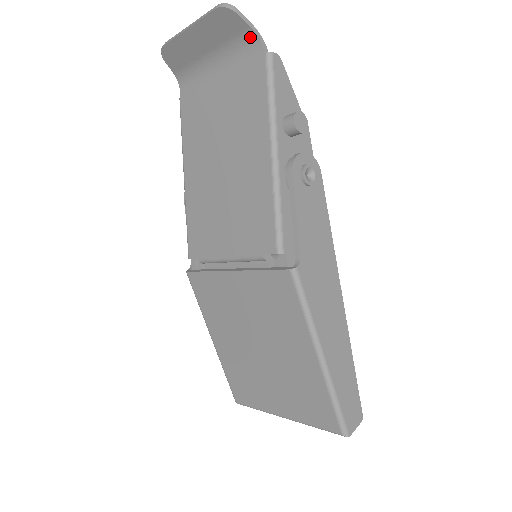
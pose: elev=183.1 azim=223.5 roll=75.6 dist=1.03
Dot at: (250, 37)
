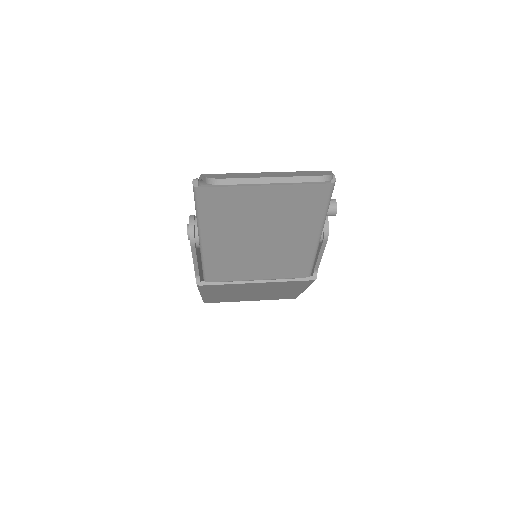
Dot at: occluded
